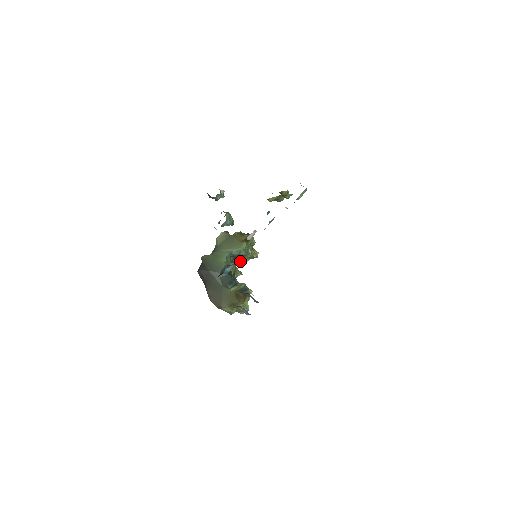
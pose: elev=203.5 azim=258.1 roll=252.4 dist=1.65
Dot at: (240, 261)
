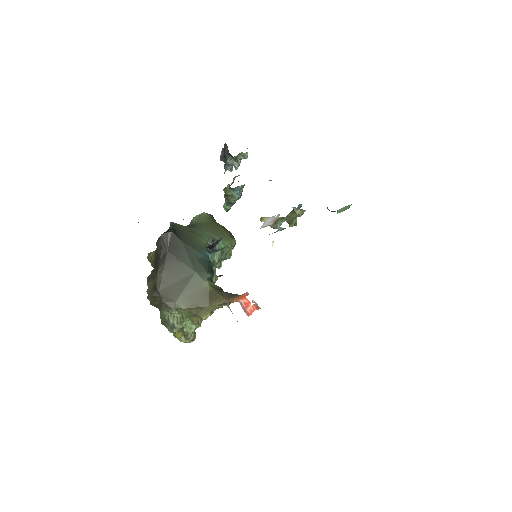
Dot at: occluded
